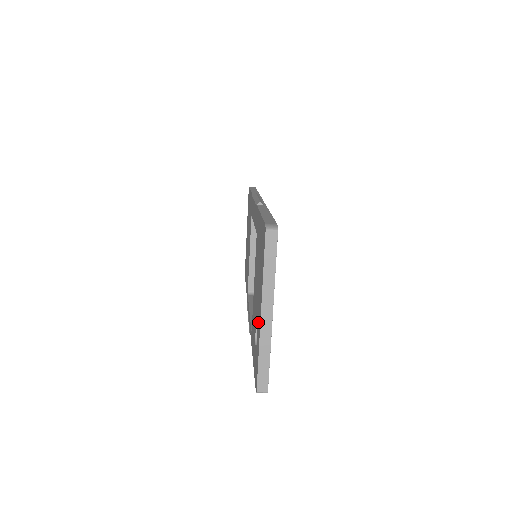
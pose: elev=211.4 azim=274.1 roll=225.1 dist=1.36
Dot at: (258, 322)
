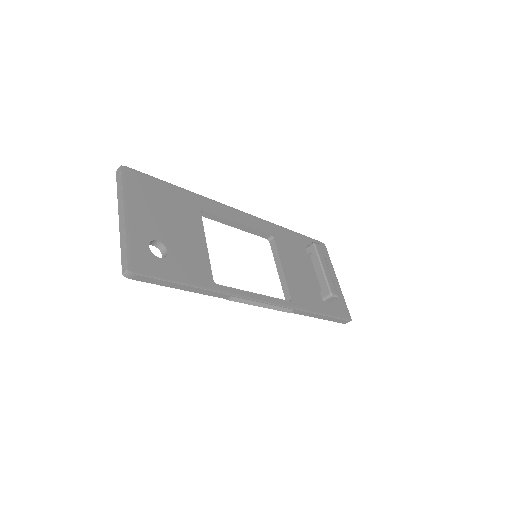
Dot at: occluded
